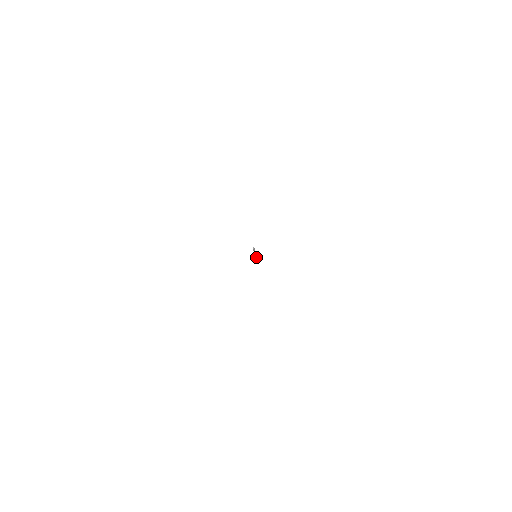
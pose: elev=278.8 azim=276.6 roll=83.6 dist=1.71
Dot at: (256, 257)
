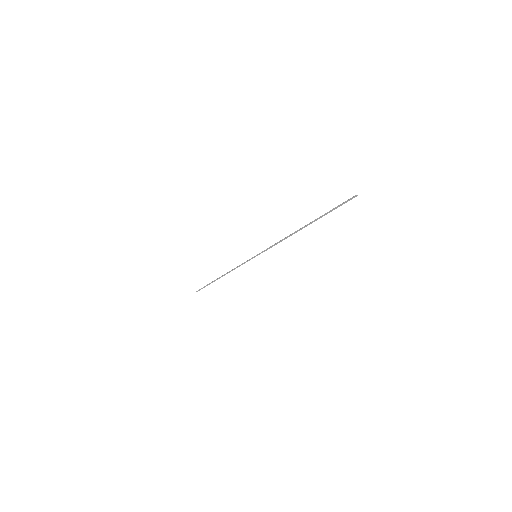
Dot at: occluded
